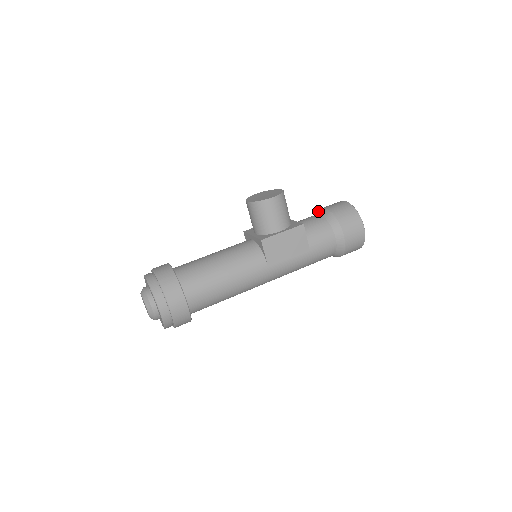
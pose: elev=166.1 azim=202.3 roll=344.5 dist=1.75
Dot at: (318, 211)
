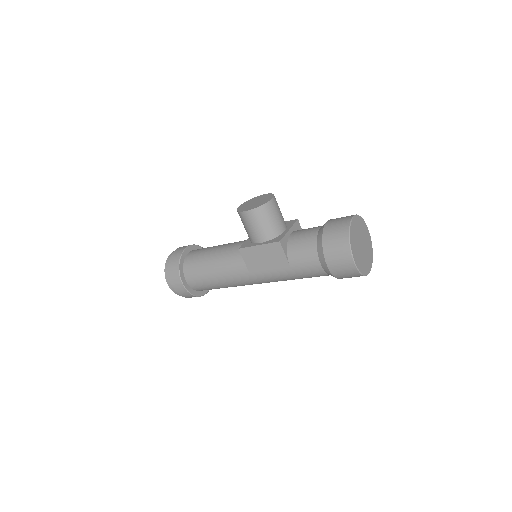
Dot at: occluded
